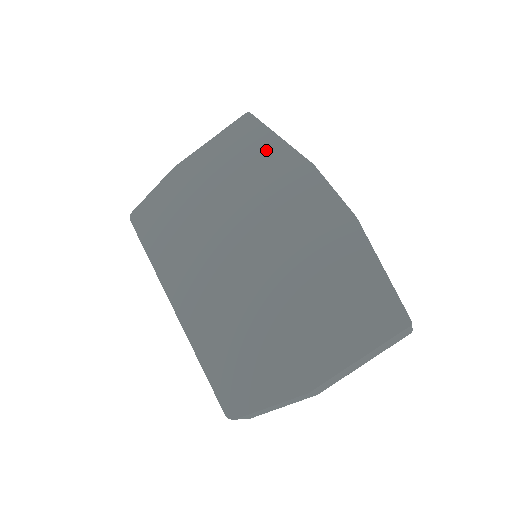
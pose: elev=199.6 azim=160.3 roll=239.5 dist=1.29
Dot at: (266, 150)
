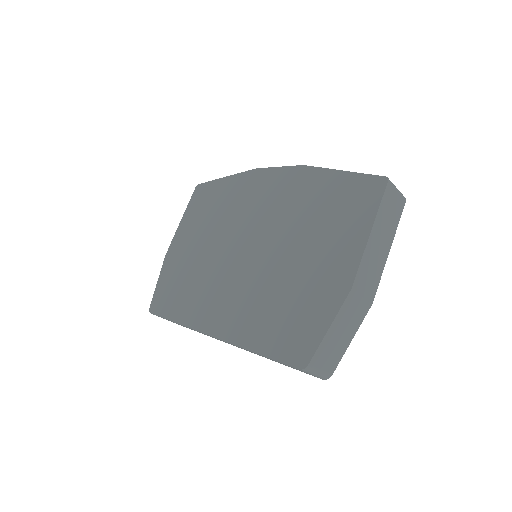
Dot at: (220, 191)
